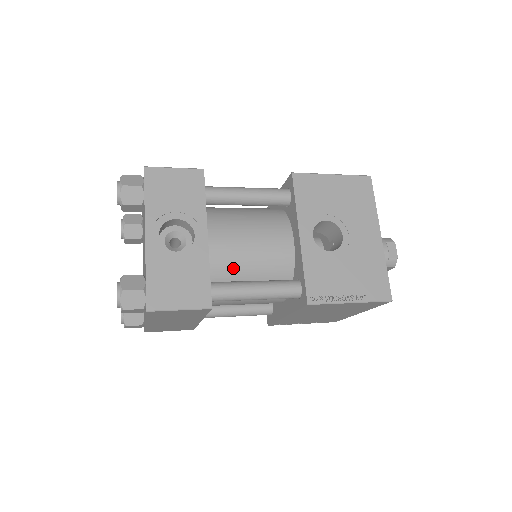
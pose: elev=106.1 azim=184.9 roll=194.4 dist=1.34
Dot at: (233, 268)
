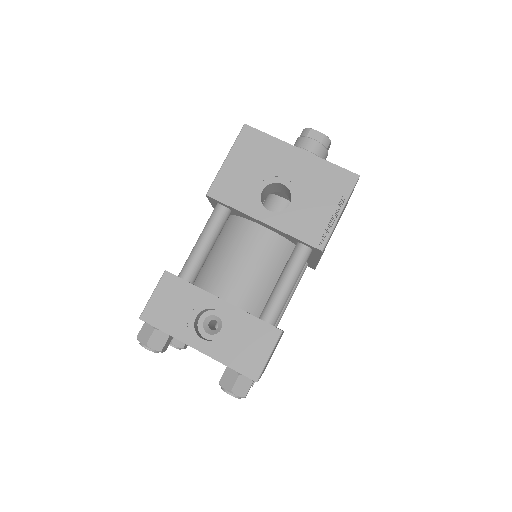
Dot at: (258, 290)
